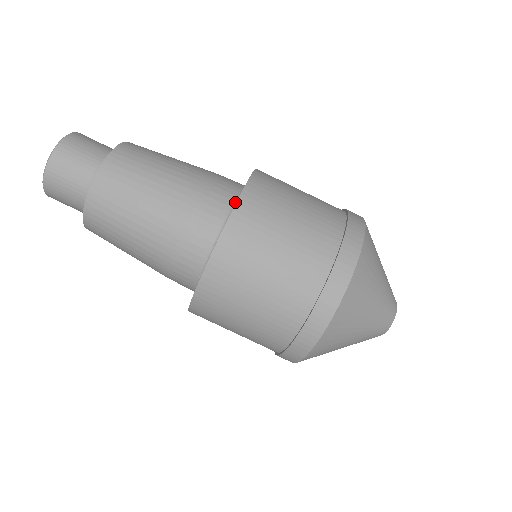
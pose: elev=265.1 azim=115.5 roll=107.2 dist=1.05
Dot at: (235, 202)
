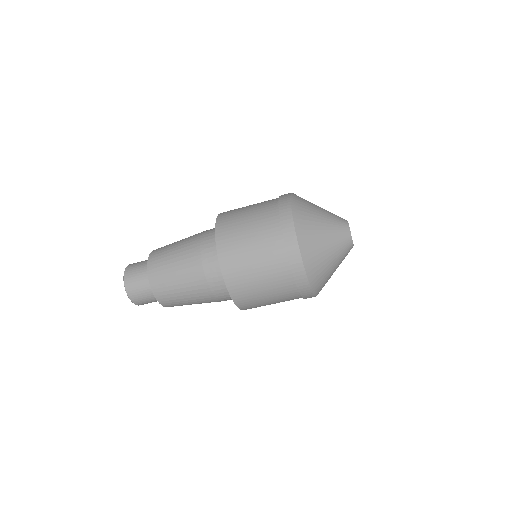
Dot at: occluded
